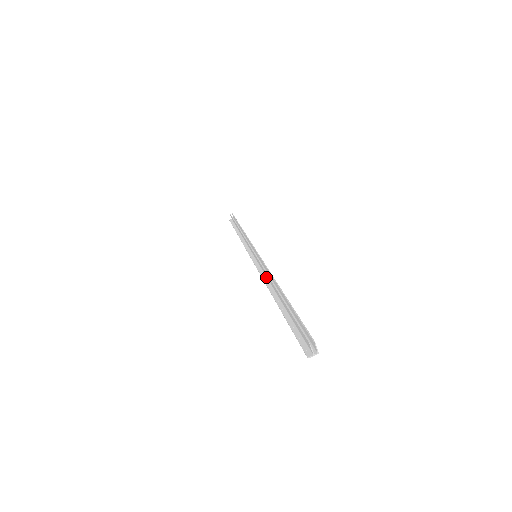
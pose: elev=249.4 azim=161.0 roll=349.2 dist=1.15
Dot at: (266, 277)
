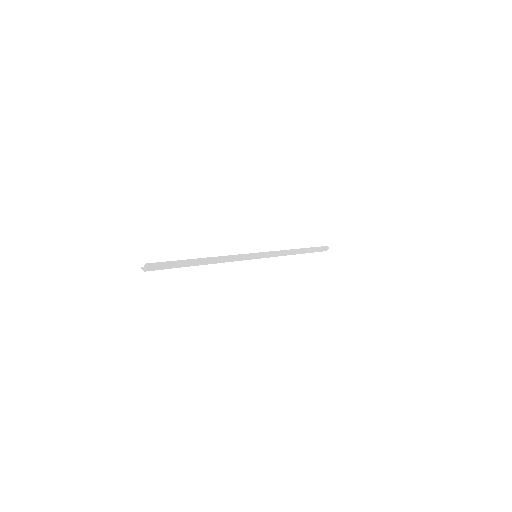
Dot at: (228, 259)
